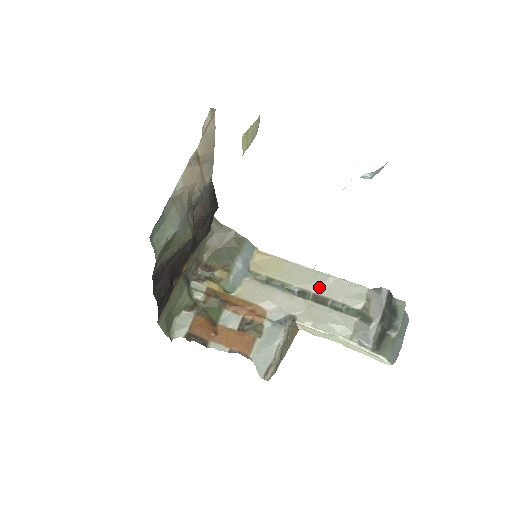
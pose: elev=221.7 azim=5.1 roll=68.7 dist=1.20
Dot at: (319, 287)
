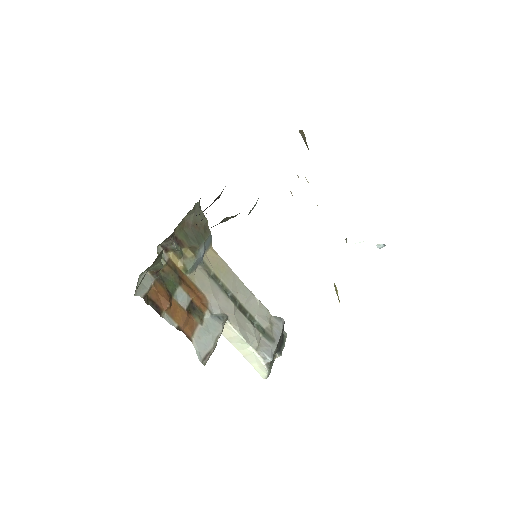
Dot at: (244, 299)
